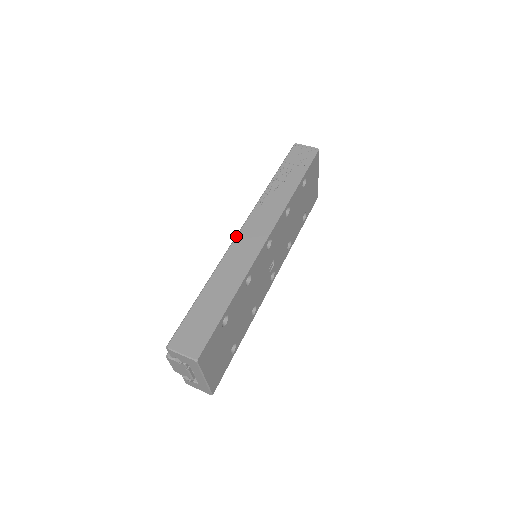
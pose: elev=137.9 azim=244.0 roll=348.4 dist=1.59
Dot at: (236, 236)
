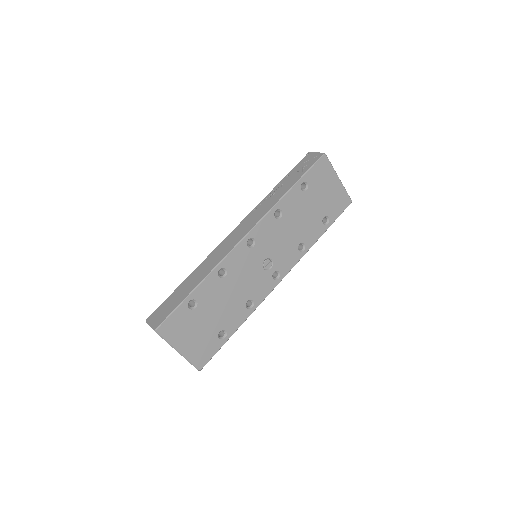
Dot at: (226, 237)
